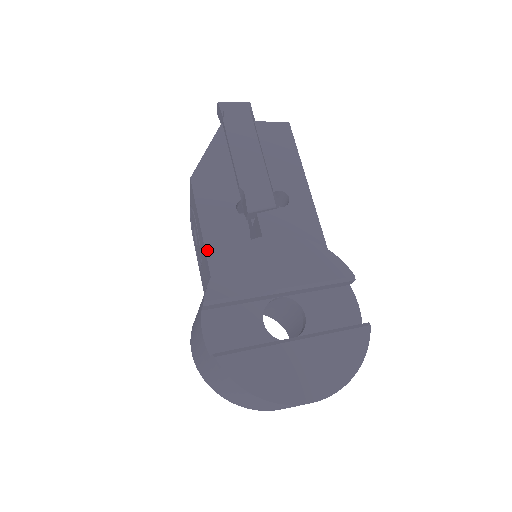
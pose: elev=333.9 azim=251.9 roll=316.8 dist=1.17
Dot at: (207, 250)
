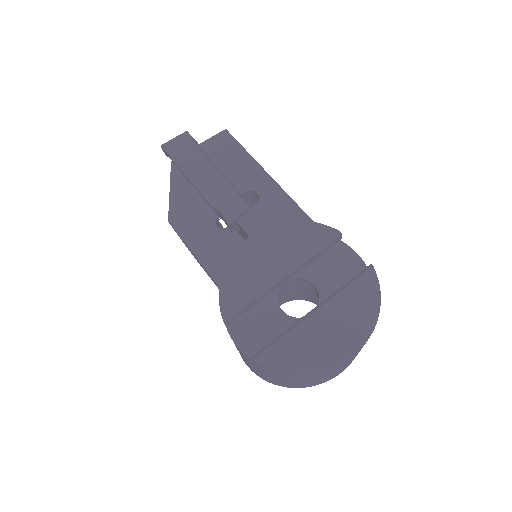
Dot at: (210, 274)
